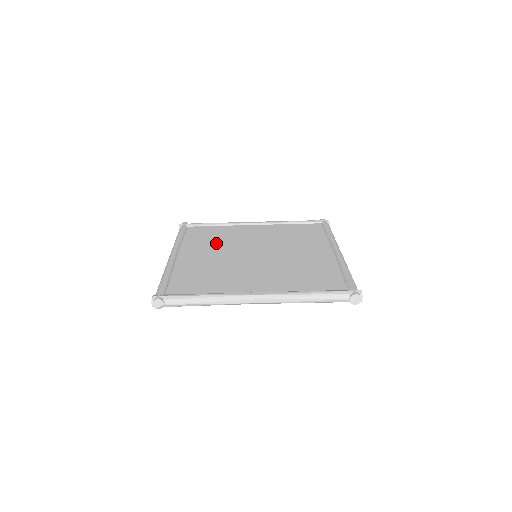
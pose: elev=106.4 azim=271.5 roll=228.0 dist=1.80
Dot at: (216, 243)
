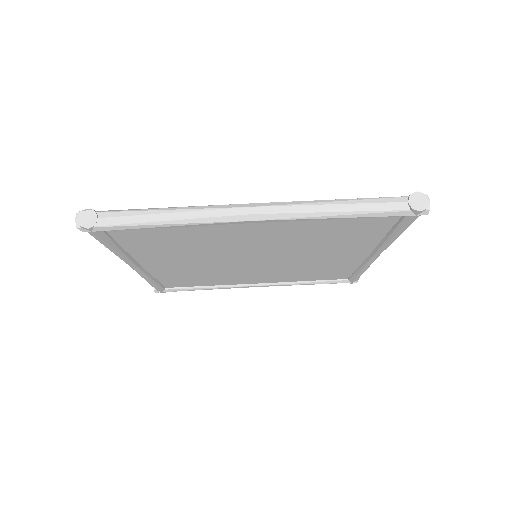
Dot at: occluded
